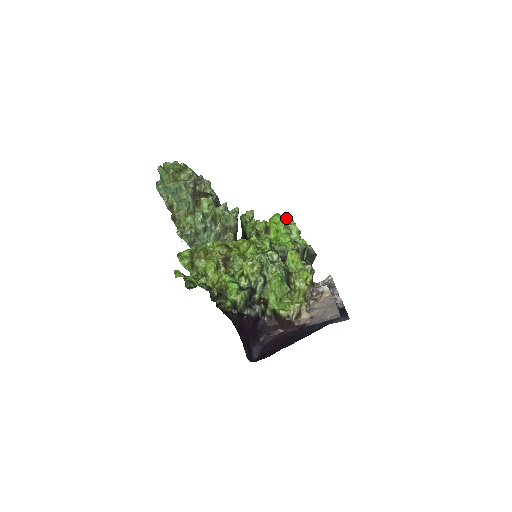
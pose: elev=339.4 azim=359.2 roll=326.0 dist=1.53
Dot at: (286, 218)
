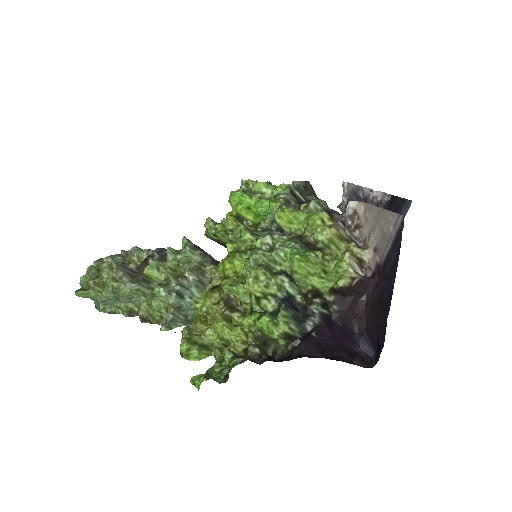
Dot at: (242, 187)
